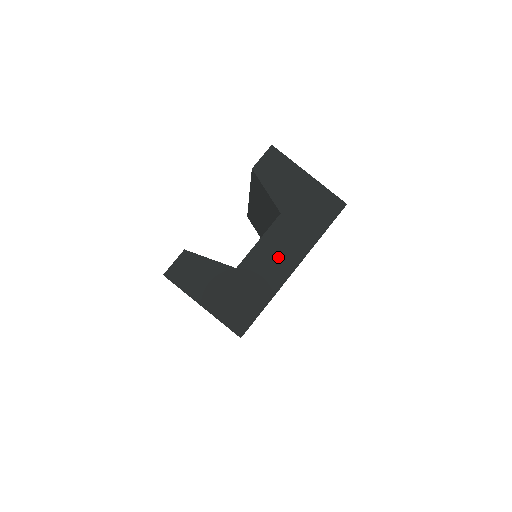
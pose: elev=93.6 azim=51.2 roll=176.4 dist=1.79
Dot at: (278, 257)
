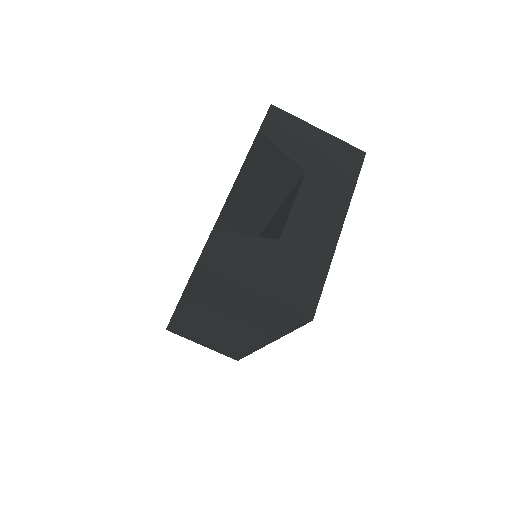
Dot at: (320, 218)
